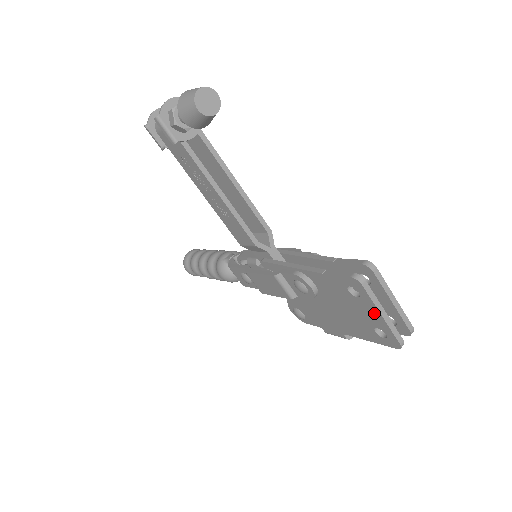
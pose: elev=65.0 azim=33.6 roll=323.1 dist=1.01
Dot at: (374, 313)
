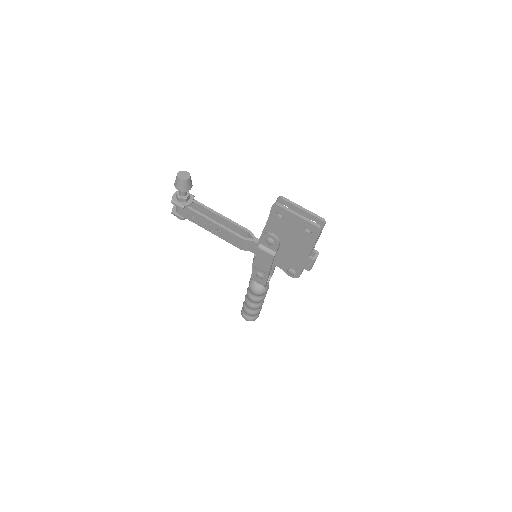
Dot at: (295, 218)
